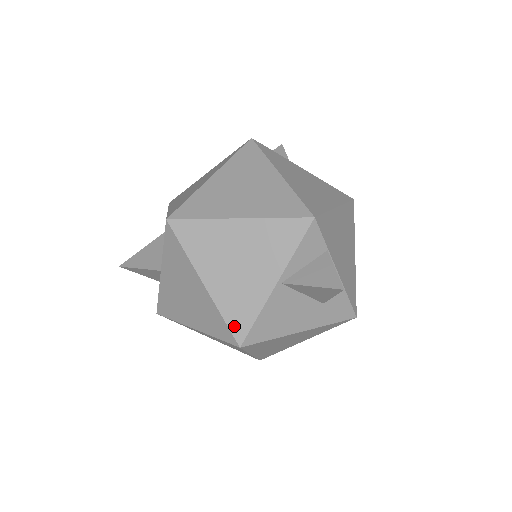
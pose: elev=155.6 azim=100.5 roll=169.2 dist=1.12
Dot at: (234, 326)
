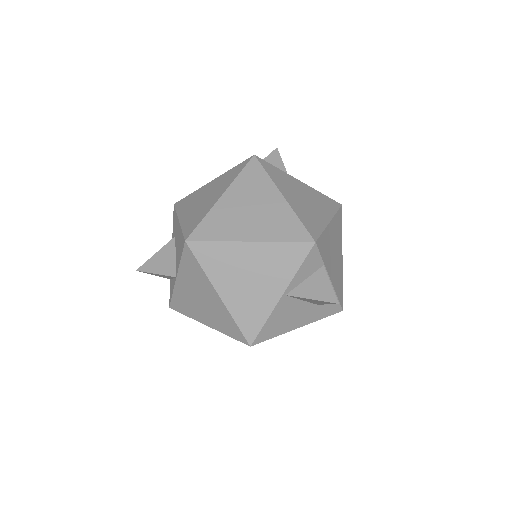
Dot at: (245, 330)
